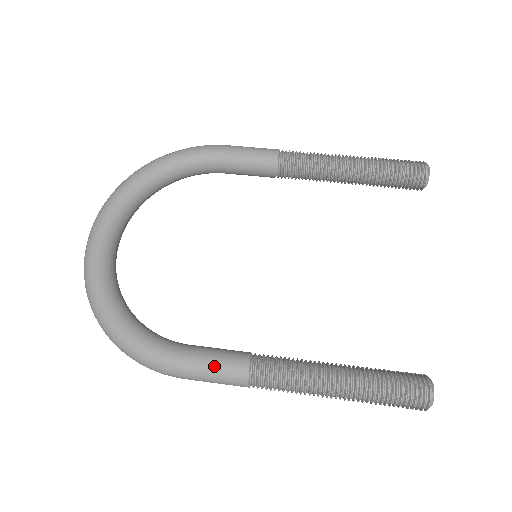
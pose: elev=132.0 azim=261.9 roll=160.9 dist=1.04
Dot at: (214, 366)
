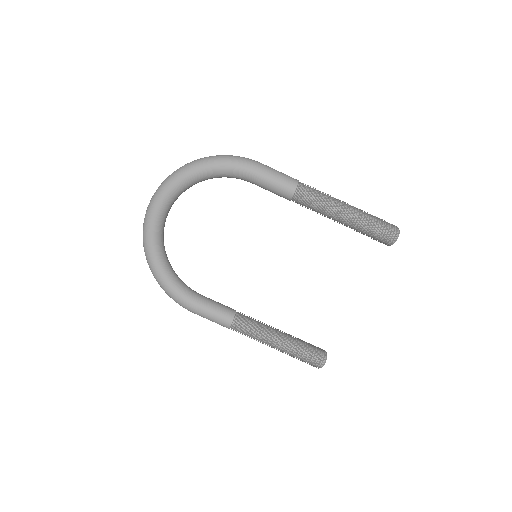
Dot at: (212, 317)
